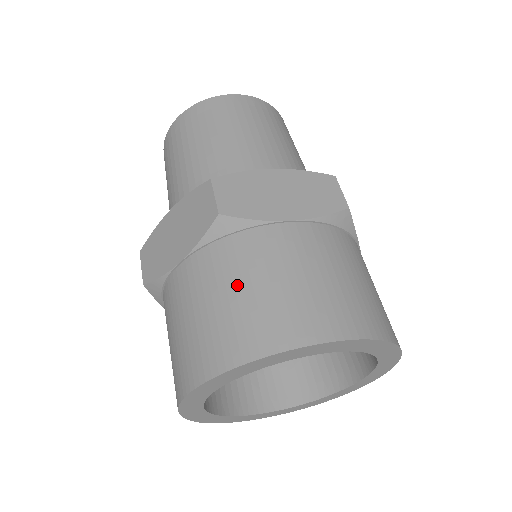
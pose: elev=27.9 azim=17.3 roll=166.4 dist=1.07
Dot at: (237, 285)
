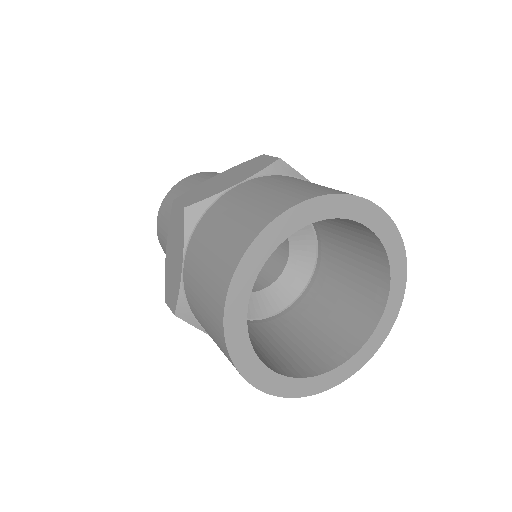
Dot at: (216, 233)
